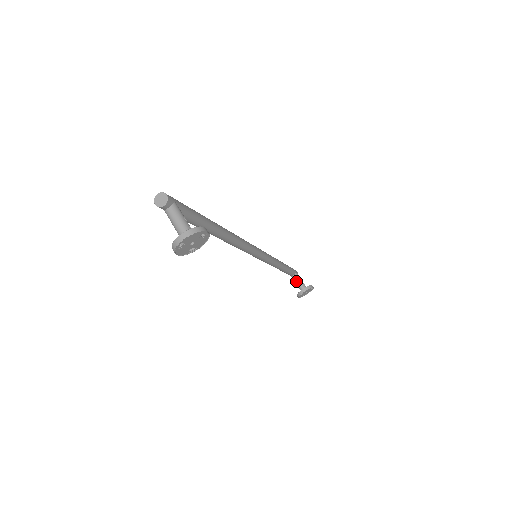
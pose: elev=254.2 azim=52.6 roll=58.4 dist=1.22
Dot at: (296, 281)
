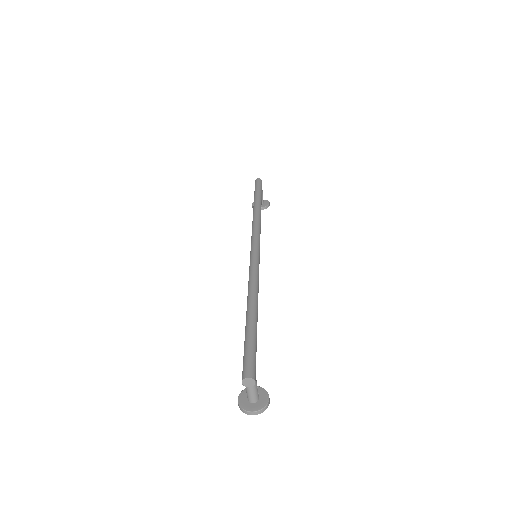
Dot at: occluded
